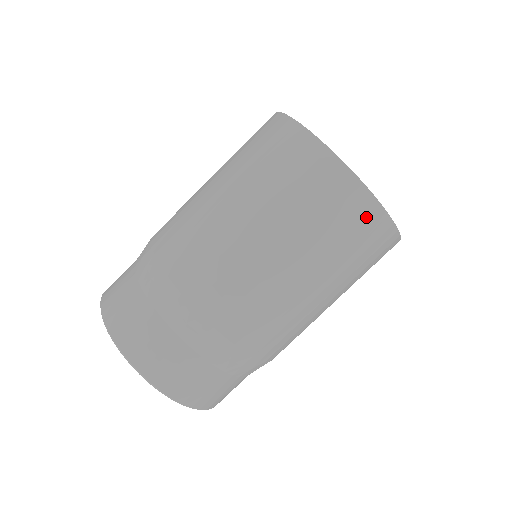
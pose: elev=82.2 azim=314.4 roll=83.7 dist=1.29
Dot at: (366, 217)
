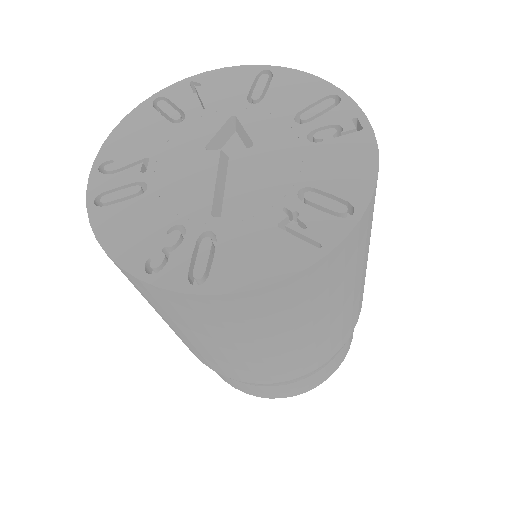
Dot at: (147, 290)
